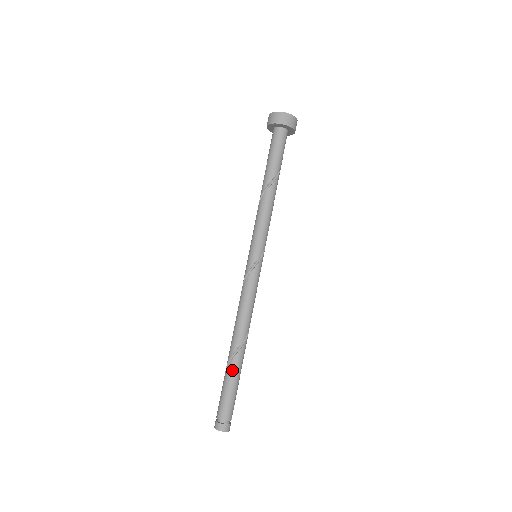
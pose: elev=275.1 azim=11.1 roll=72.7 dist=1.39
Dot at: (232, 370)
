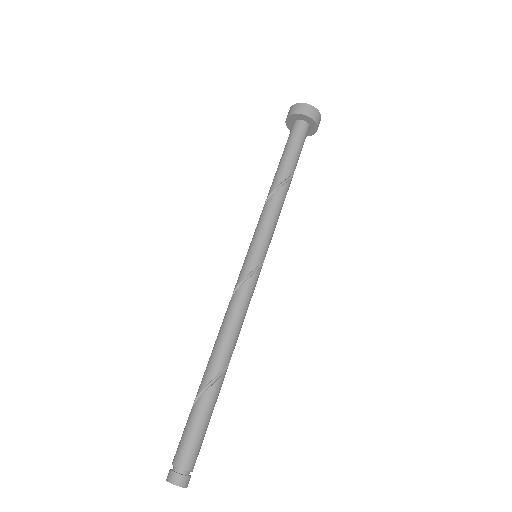
Dot at: (212, 398)
